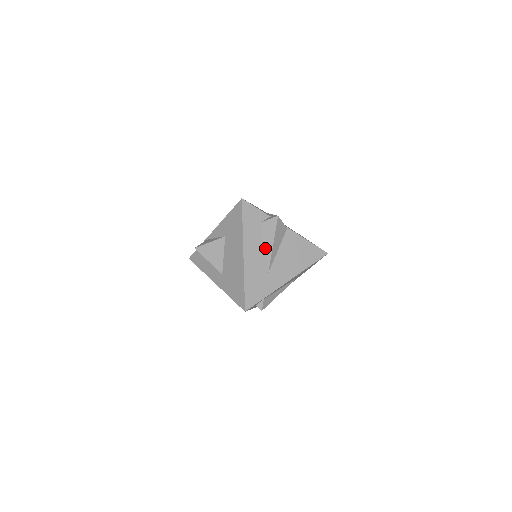
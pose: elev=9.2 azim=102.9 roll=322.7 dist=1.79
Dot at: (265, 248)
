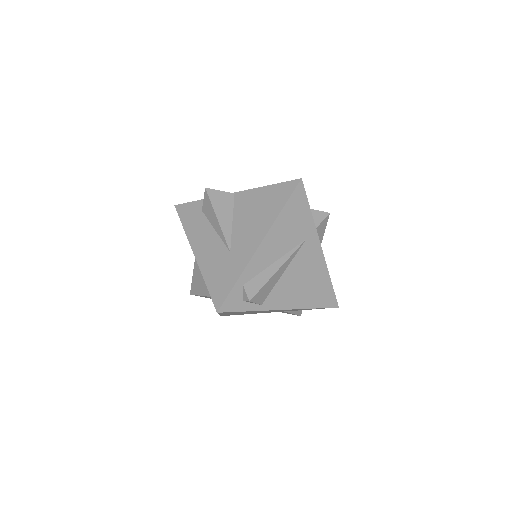
Dot at: (215, 230)
